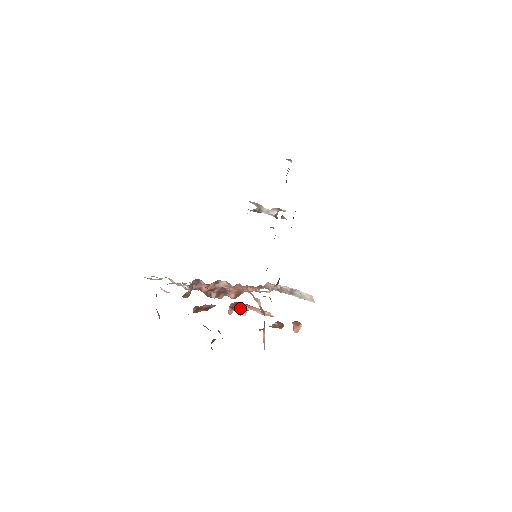
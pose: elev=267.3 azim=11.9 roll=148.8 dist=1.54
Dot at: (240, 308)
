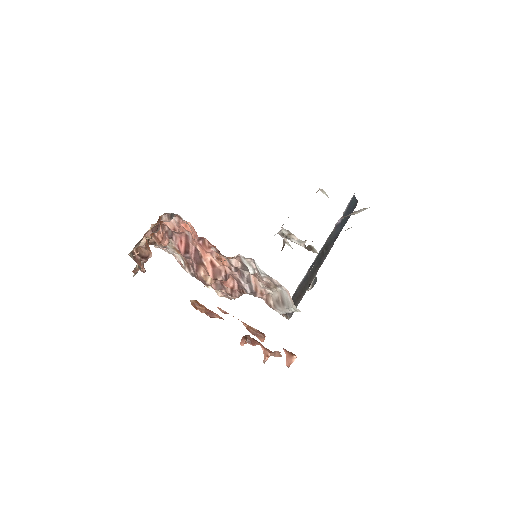
Dot at: occluded
